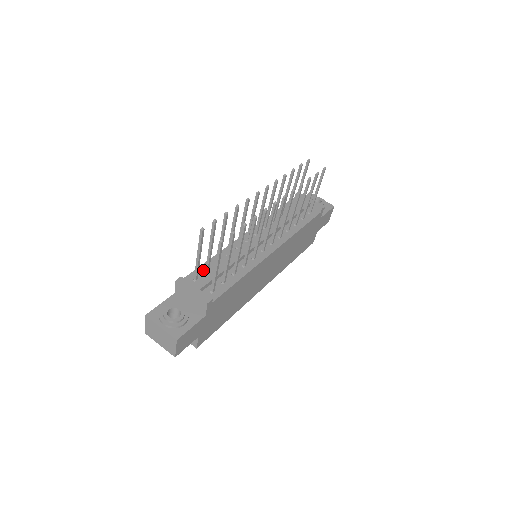
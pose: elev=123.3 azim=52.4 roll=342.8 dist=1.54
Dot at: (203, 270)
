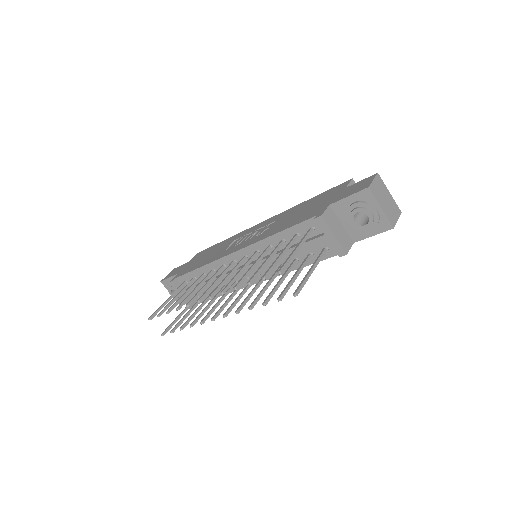
Dot at: (191, 277)
